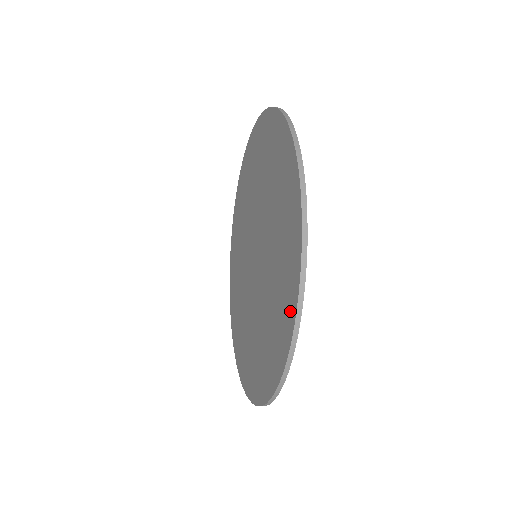
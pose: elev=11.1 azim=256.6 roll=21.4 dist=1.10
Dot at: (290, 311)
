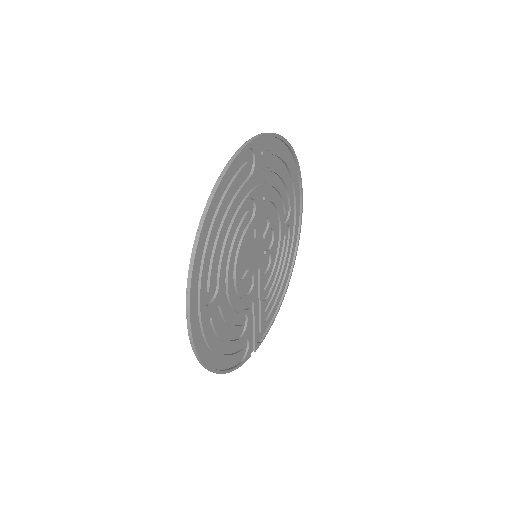
Dot at: (205, 353)
